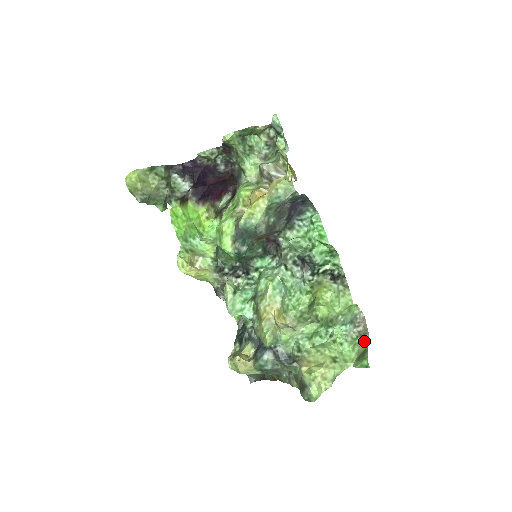
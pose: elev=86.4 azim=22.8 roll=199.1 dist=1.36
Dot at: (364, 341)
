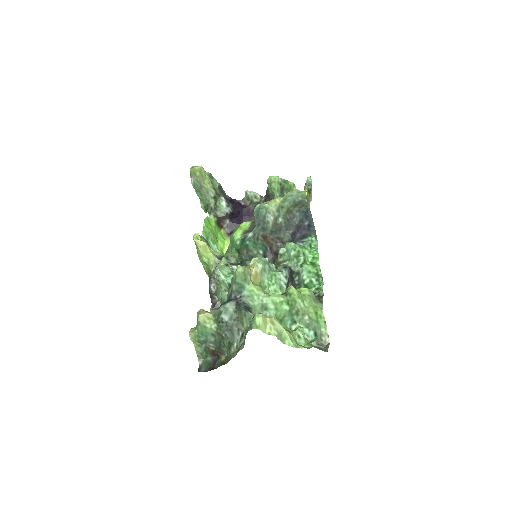
Dot at: occluded
